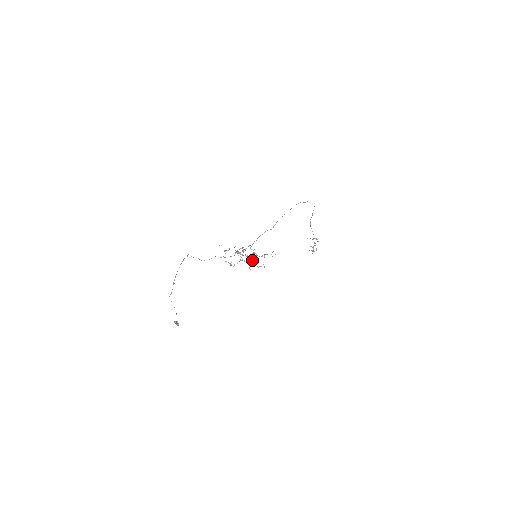
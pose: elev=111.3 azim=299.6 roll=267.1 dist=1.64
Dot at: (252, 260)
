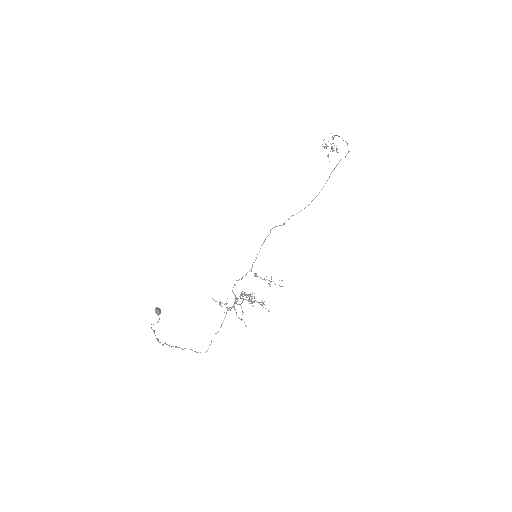
Dot at: occluded
